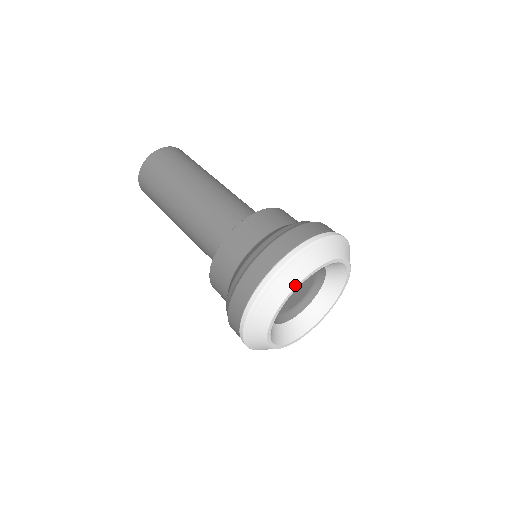
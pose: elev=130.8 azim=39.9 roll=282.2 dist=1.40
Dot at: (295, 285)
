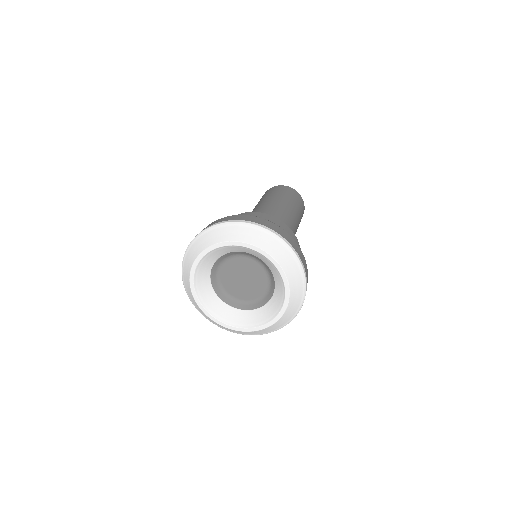
Dot at: (259, 246)
